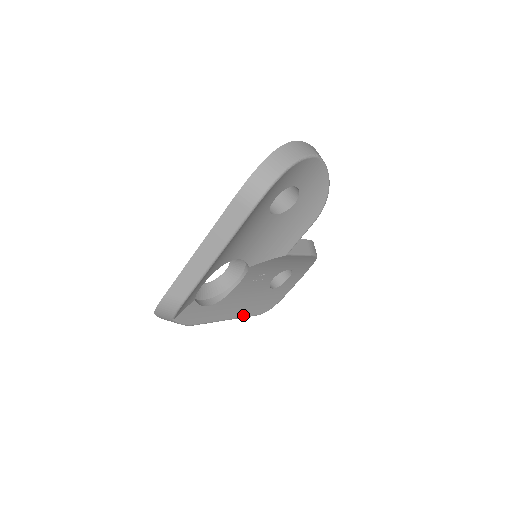
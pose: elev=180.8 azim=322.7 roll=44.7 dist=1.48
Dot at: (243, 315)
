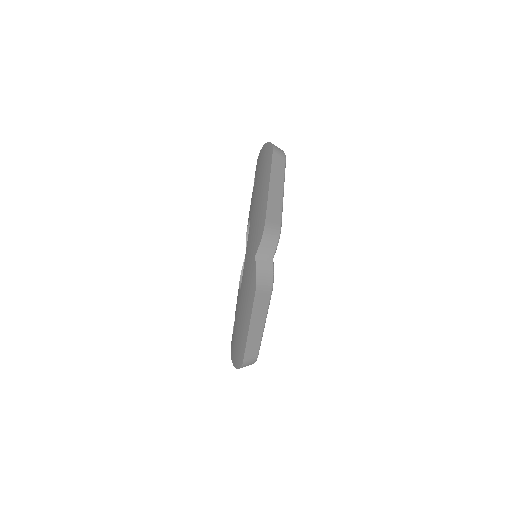
Dot at: occluded
